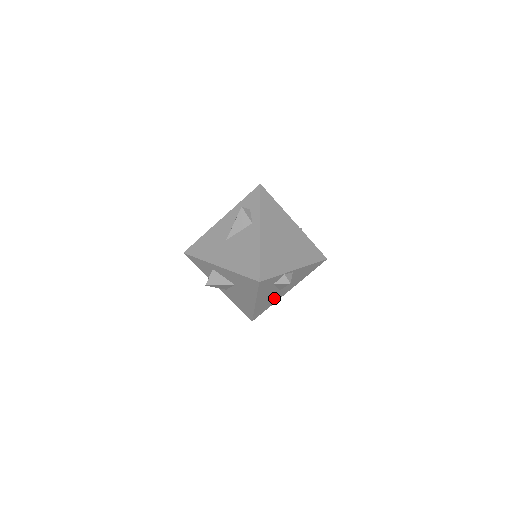
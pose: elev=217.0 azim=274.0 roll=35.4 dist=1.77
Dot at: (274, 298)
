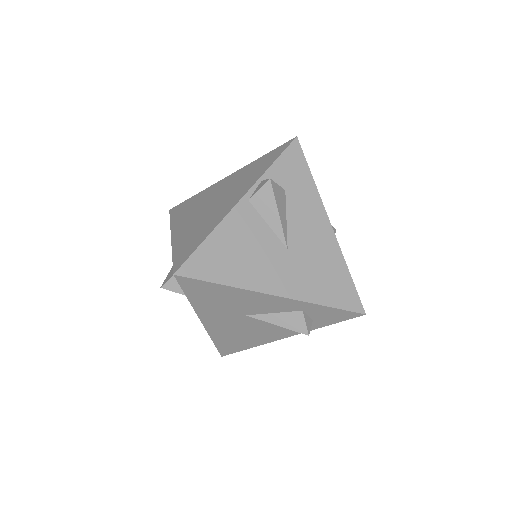
Dot at: occluded
